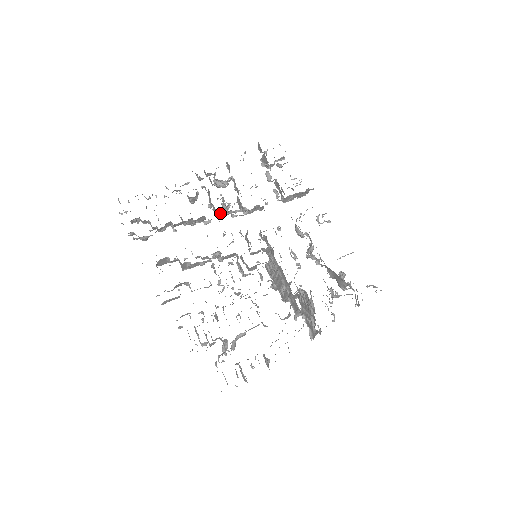
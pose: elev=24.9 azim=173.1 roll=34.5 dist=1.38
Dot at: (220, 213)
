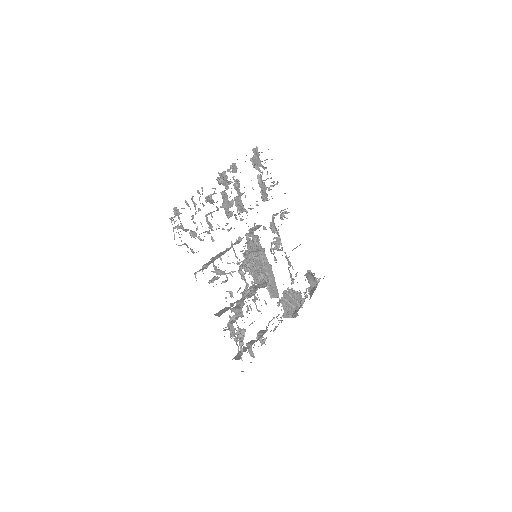
Dot at: occluded
